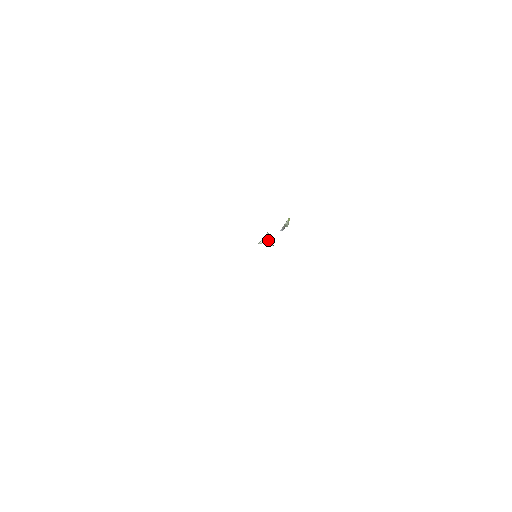
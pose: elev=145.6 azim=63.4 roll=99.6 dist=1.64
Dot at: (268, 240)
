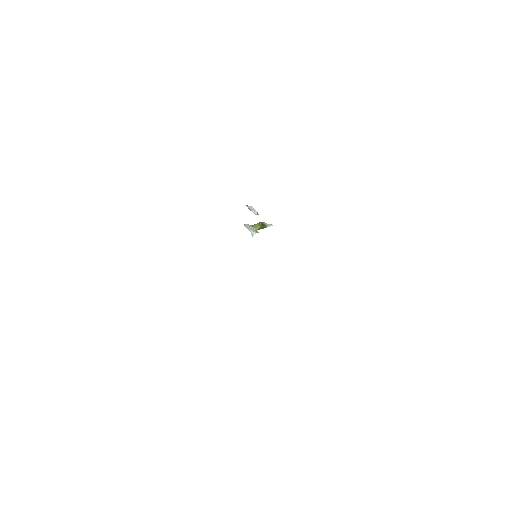
Dot at: (259, 226)
